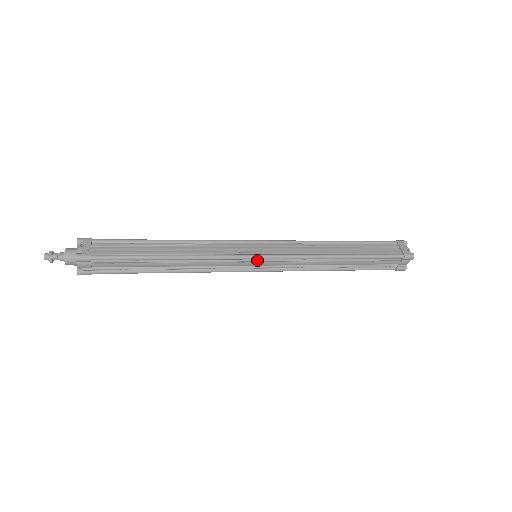
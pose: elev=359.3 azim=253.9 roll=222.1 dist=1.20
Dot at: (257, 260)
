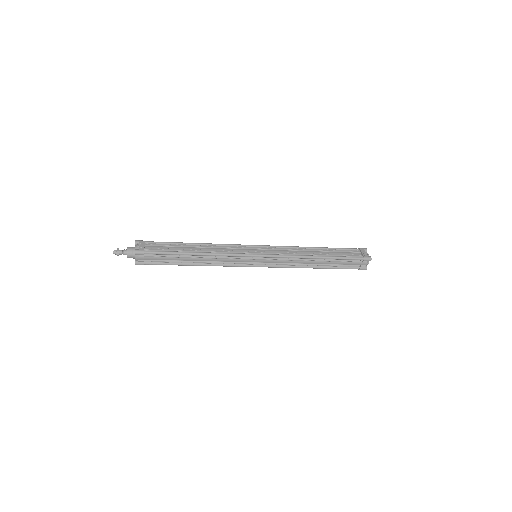
Dot at: (256, 258)
